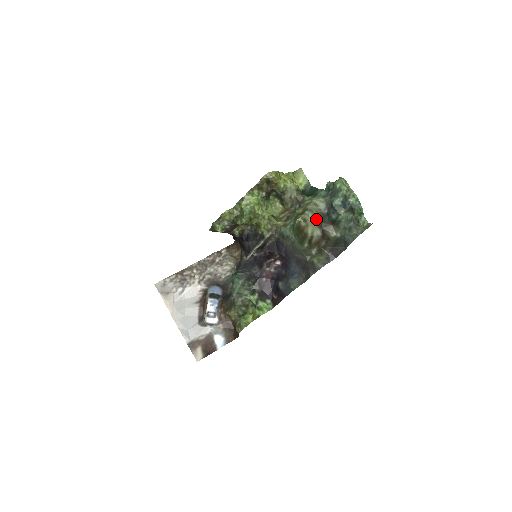
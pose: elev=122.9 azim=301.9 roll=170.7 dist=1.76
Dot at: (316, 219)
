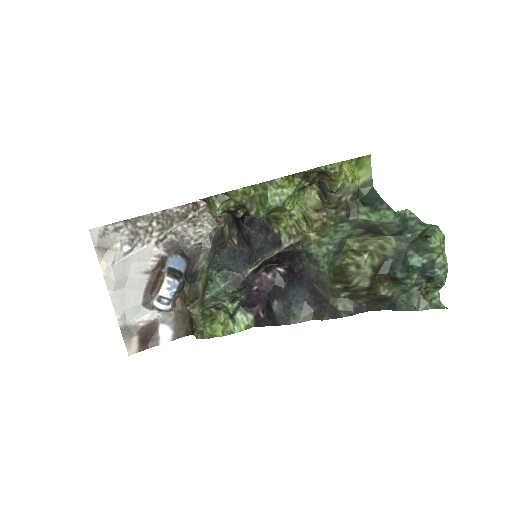
Dot at: (373, 268)
